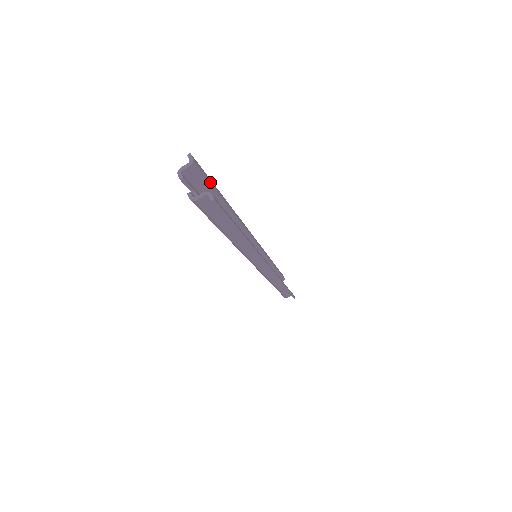
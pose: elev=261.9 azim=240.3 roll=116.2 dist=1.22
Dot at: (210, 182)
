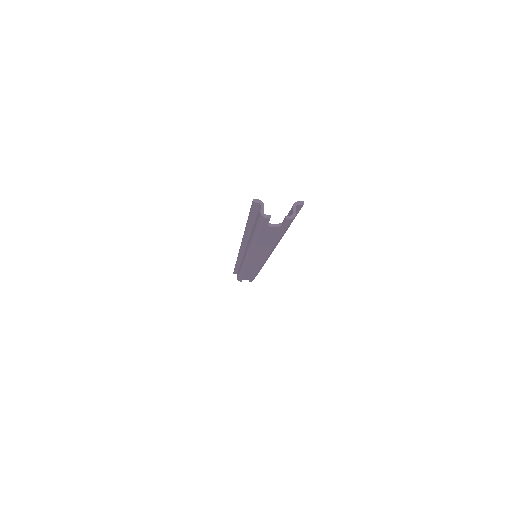
Dot at: occluded
